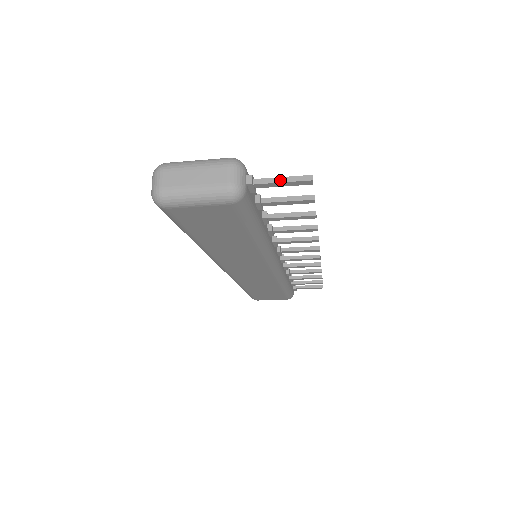
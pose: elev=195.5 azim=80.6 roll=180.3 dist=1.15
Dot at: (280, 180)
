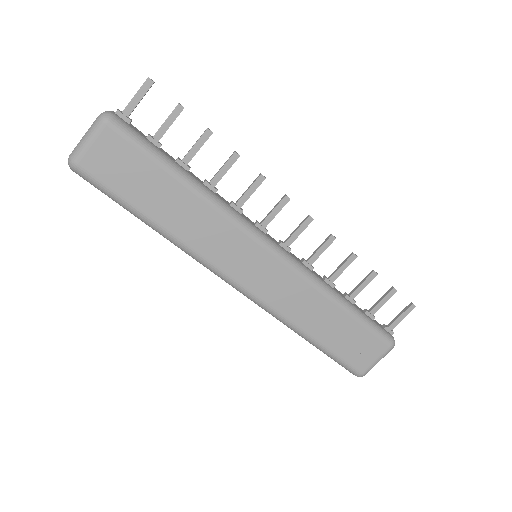
Dot at: (134, 96)
